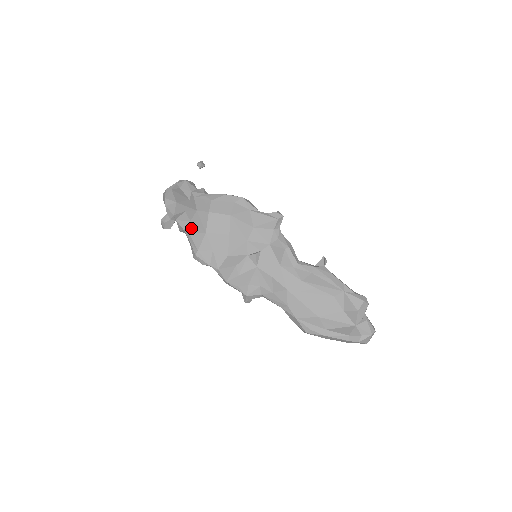
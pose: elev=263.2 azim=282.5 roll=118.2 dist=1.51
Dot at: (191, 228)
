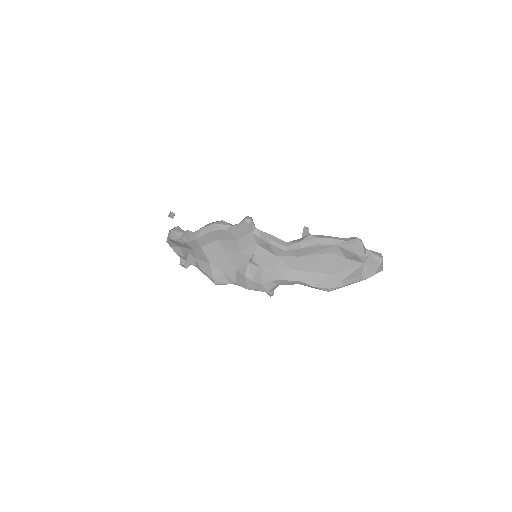
Dot at: (199, 264)
